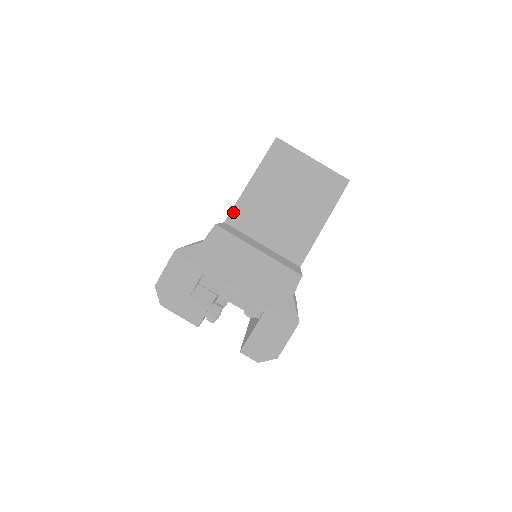
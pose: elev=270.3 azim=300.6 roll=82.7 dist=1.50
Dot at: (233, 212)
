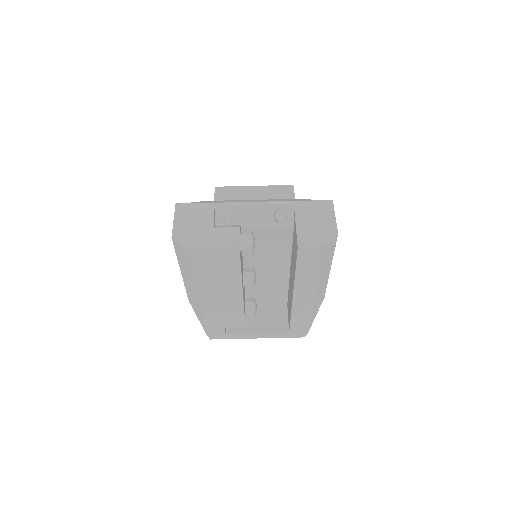
Dot at: occluded
